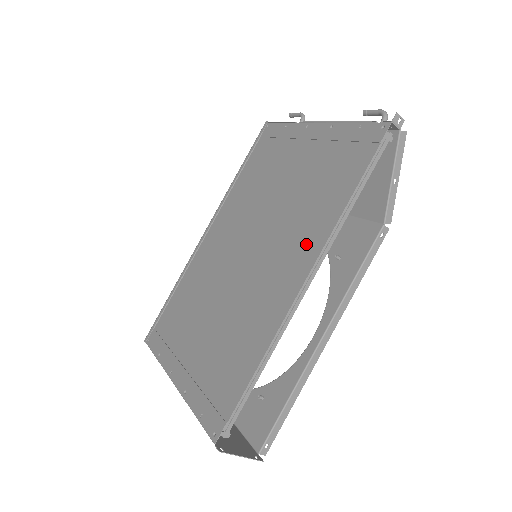
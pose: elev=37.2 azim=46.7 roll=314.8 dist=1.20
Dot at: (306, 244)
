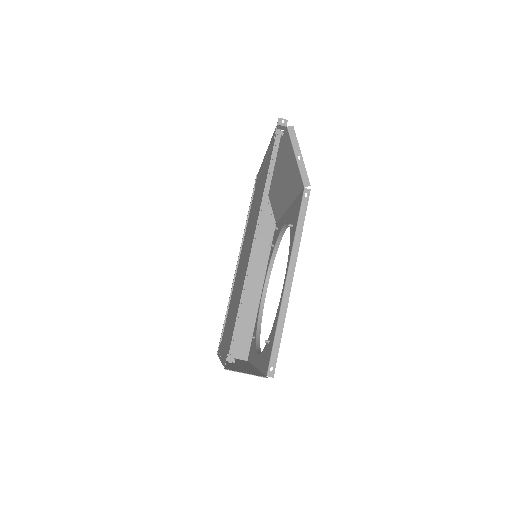
Dot at: occluded
